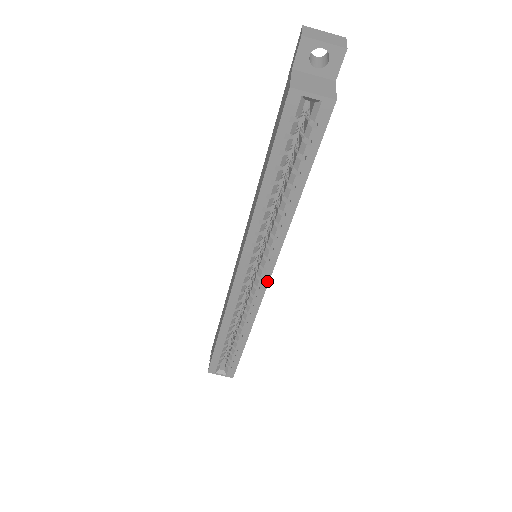
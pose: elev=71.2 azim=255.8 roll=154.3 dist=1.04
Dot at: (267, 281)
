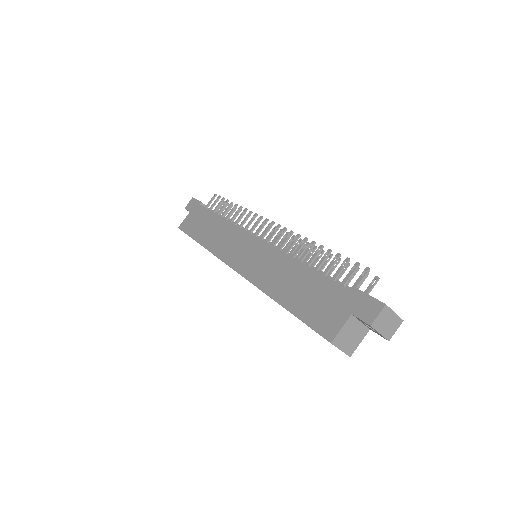
Dot at: occluded
